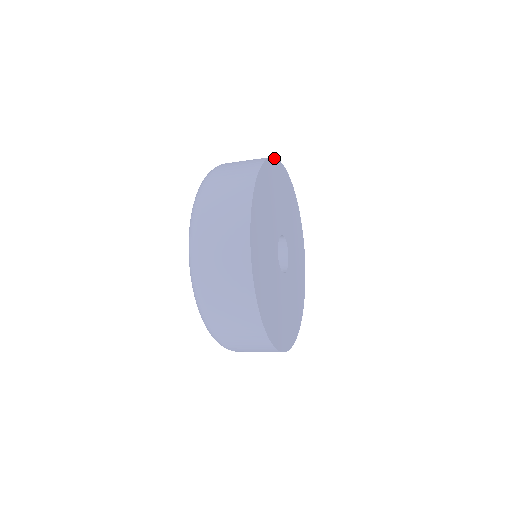
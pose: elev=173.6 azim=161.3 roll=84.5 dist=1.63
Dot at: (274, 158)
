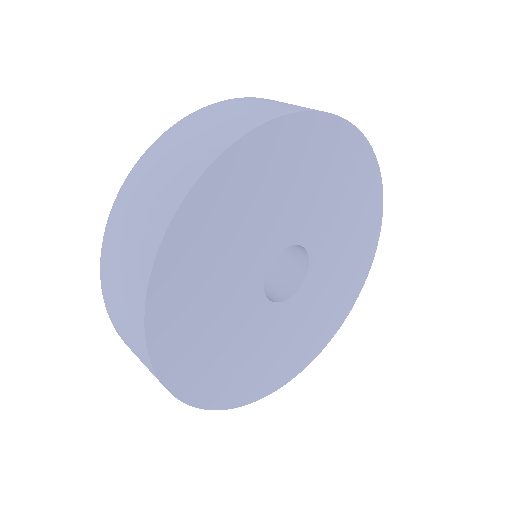
Dot at: (239, 140)
